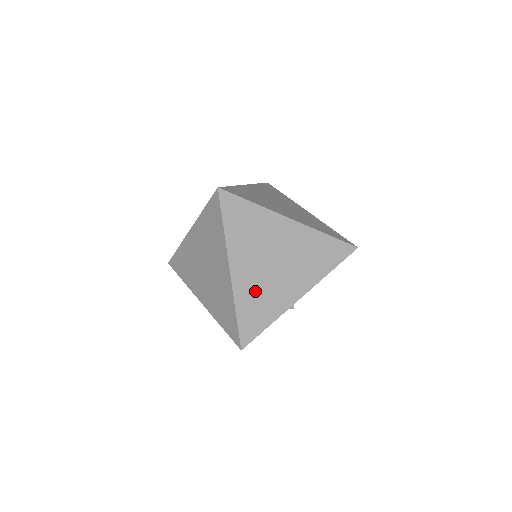
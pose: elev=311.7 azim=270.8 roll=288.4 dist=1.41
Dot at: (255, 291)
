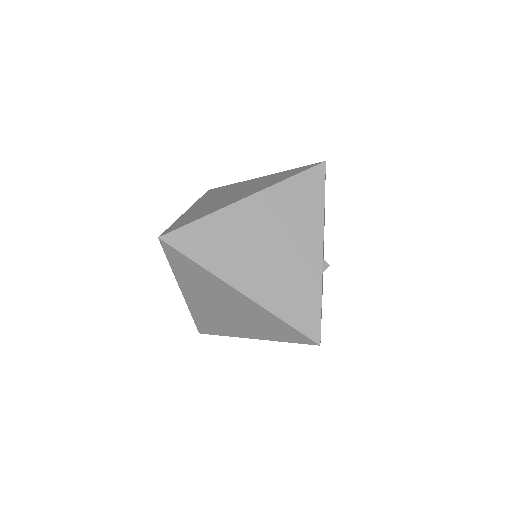
Dot at: (279, 286)
